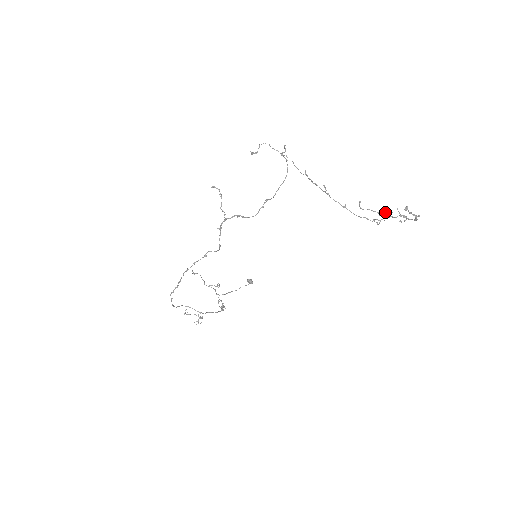
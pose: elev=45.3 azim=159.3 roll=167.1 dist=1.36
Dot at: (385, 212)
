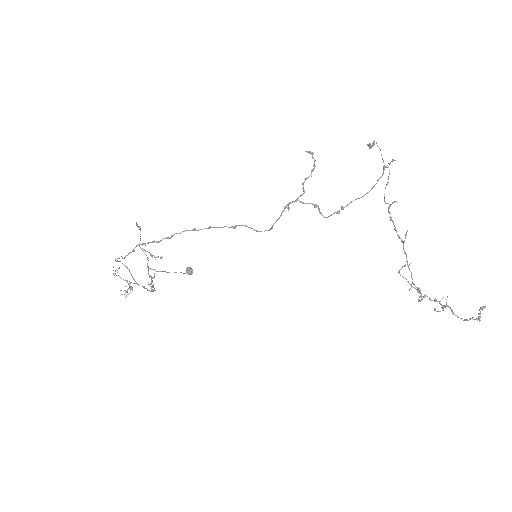
Dot at: (418, 290)
